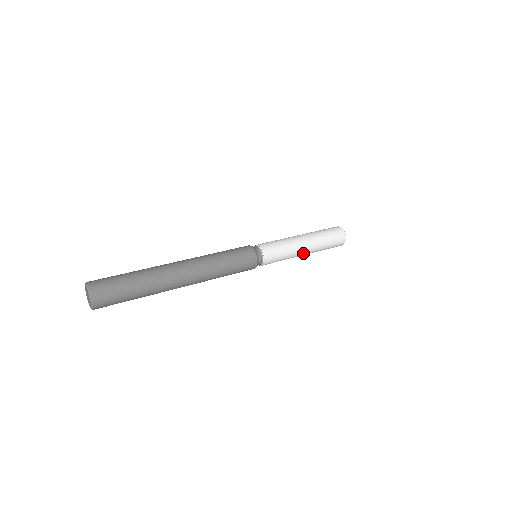
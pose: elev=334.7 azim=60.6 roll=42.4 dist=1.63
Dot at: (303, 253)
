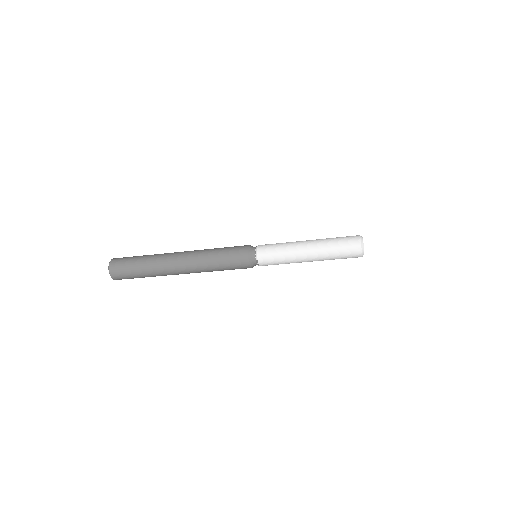
Dot at: (305, 259)
